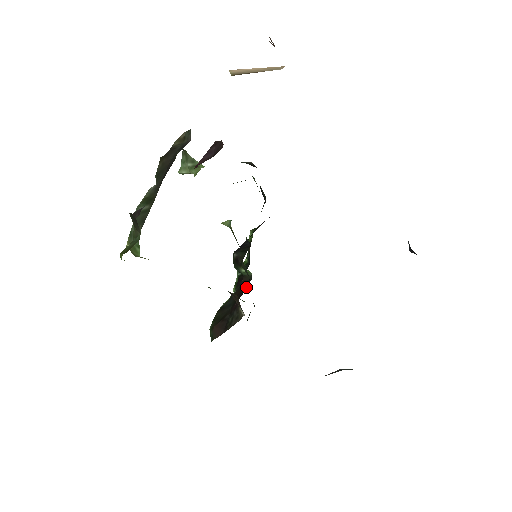
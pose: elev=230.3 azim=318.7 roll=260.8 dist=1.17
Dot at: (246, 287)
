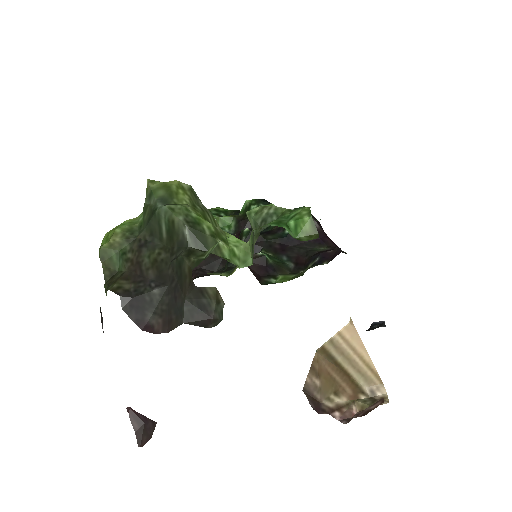
Dot at: (218, 265)
